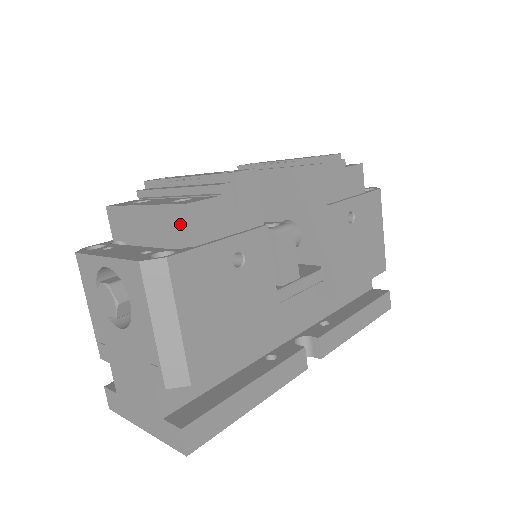
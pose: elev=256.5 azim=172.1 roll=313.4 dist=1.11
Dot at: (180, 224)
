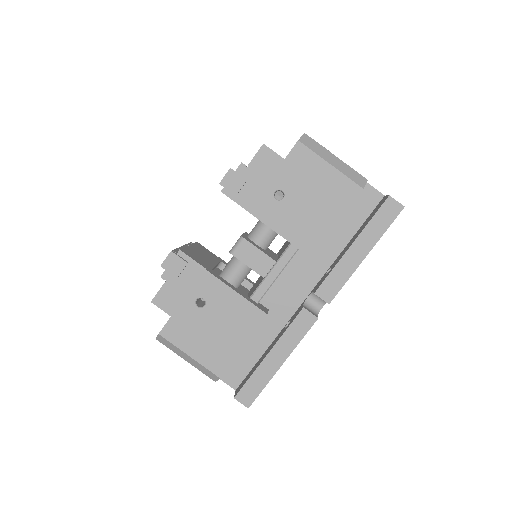
Dot at: occluded
